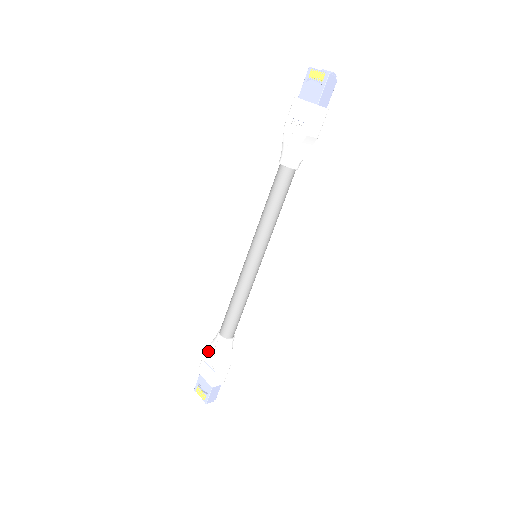
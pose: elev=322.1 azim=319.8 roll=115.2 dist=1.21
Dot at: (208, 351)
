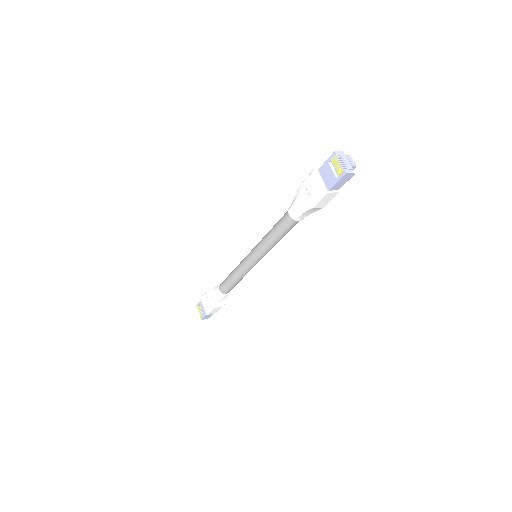
Dot at: (209, 292)
